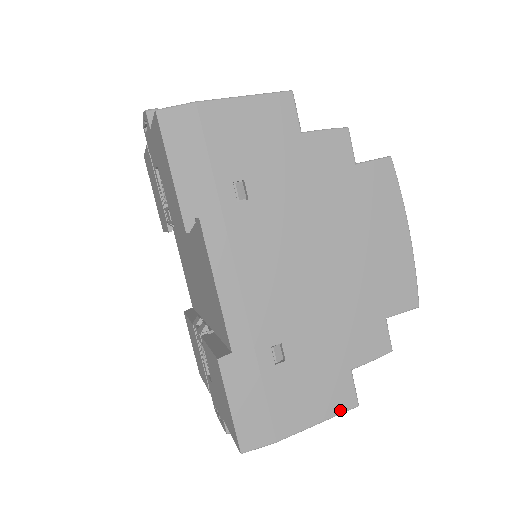
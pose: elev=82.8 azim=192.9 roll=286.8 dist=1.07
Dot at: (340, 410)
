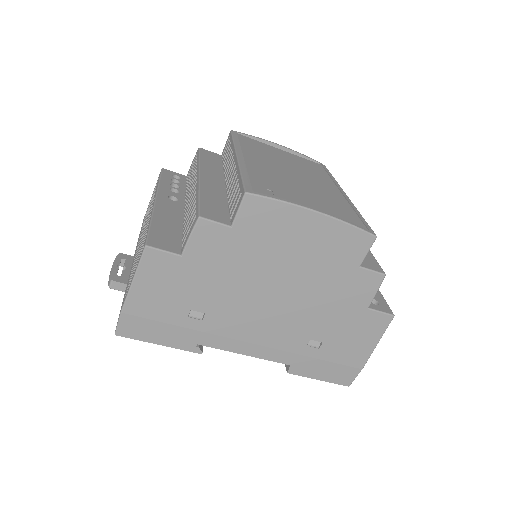
Dot at: (384, 328)
